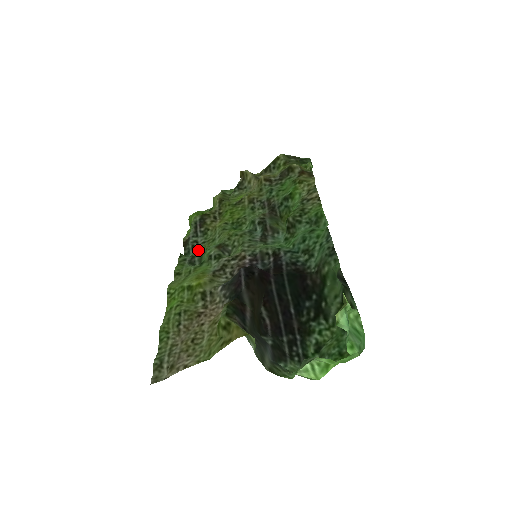
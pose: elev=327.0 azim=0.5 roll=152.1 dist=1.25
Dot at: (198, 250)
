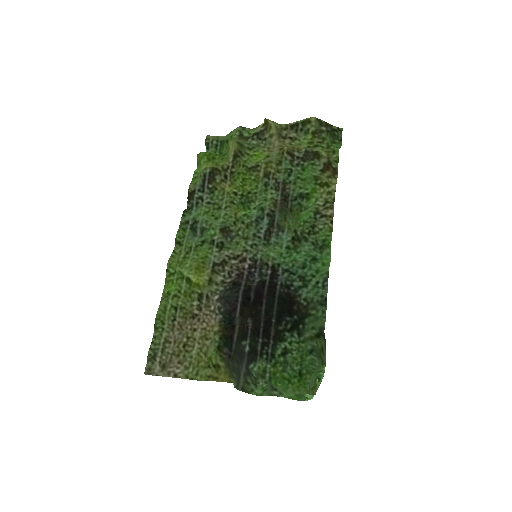
Dot at: (202, 212)
